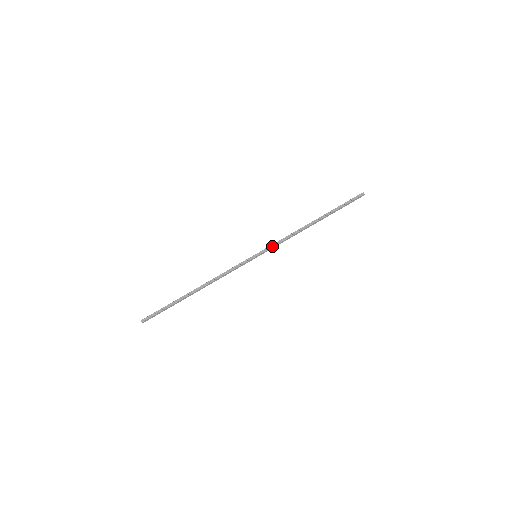
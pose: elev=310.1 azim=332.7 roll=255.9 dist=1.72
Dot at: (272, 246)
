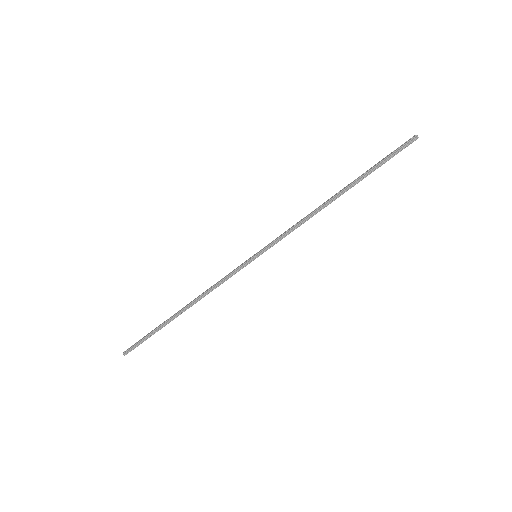
Dot at: (278, 241)
